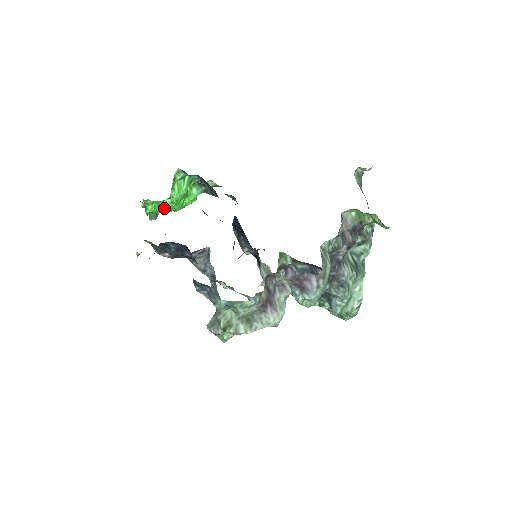
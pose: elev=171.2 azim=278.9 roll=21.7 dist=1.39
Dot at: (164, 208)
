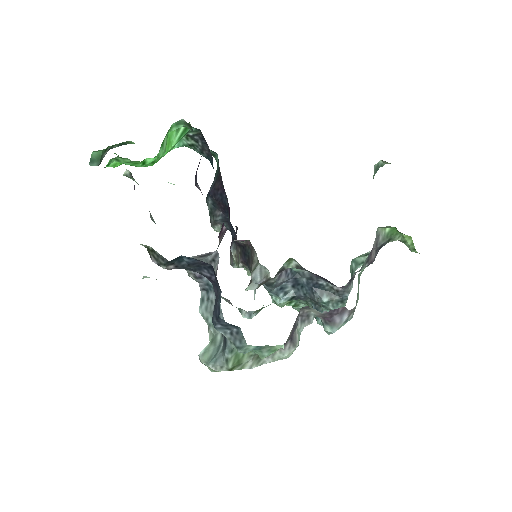
Dot at: occluded
